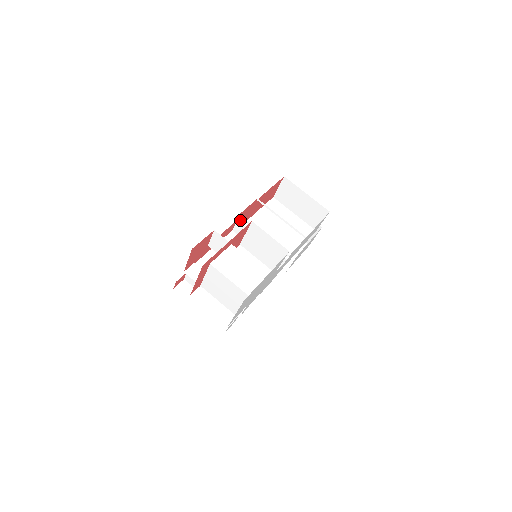
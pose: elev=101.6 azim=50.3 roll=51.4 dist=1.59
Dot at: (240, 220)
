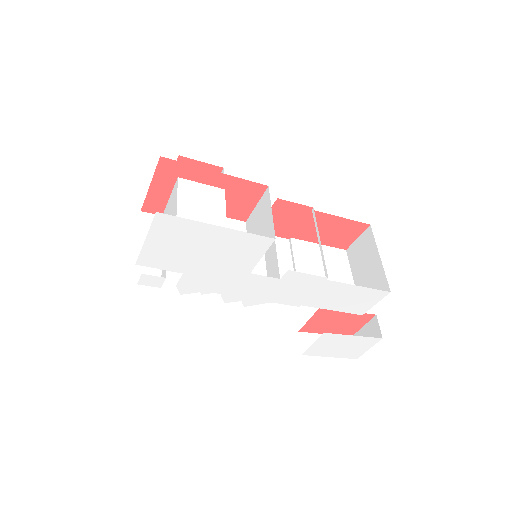
Dot at: (278, 218)
